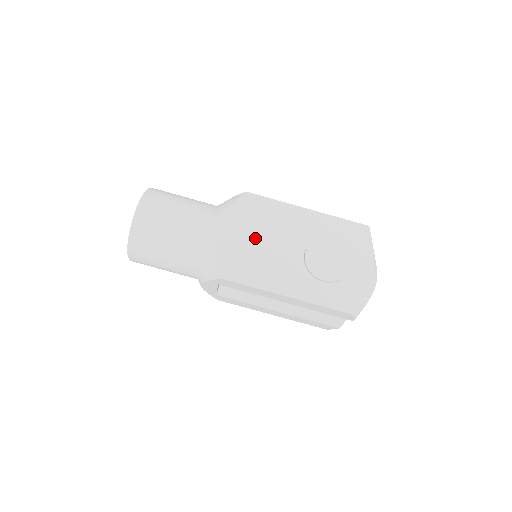
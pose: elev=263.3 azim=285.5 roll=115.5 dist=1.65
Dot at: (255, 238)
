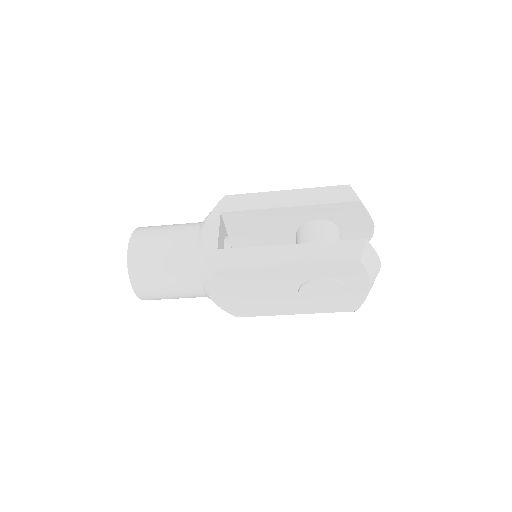
Dot at: (248, 294)
